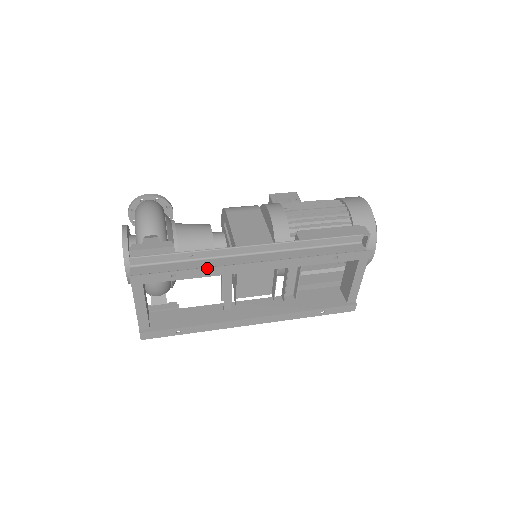
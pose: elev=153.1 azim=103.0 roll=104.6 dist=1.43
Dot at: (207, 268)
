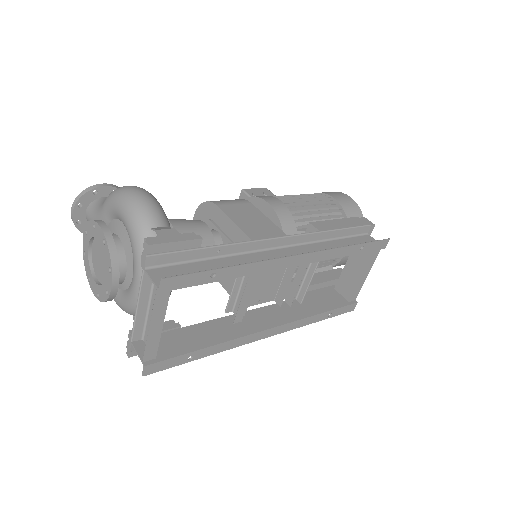
Dot at: (251, 263)
